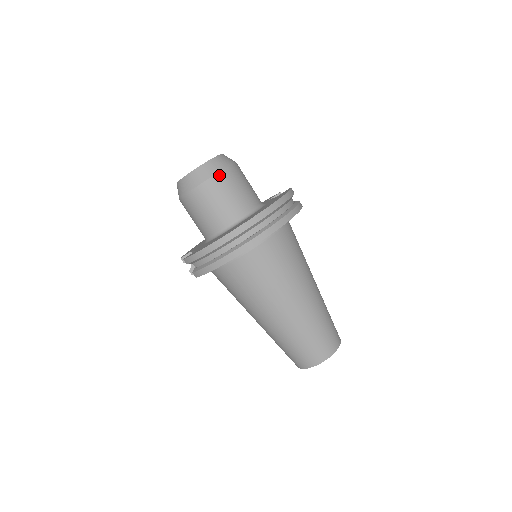
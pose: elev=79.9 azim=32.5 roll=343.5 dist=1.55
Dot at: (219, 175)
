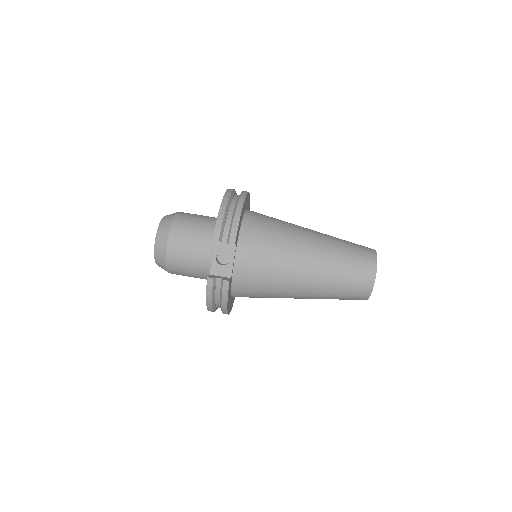
Dot at: occluded
